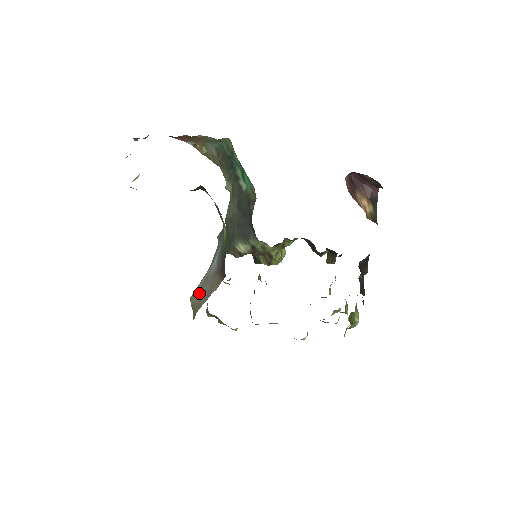
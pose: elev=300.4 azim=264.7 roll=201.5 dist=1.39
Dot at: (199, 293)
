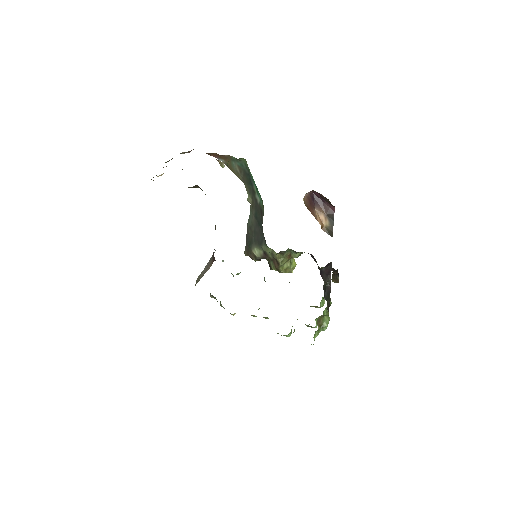
Dot at: (201, 273)
